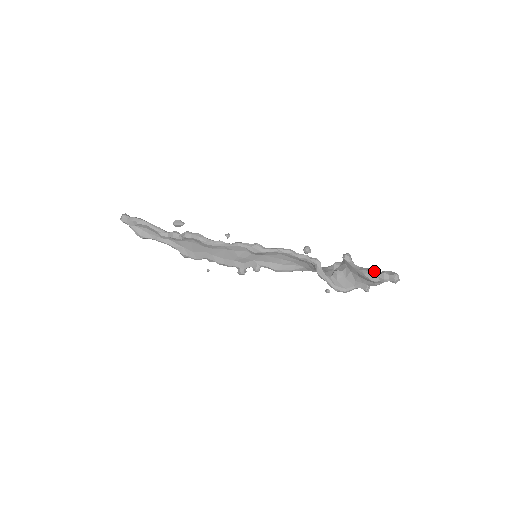
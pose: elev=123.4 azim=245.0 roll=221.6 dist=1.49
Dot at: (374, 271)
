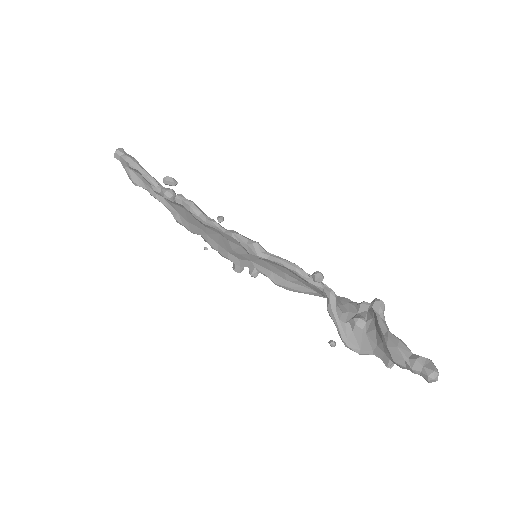
Dot at: (404, 348)
